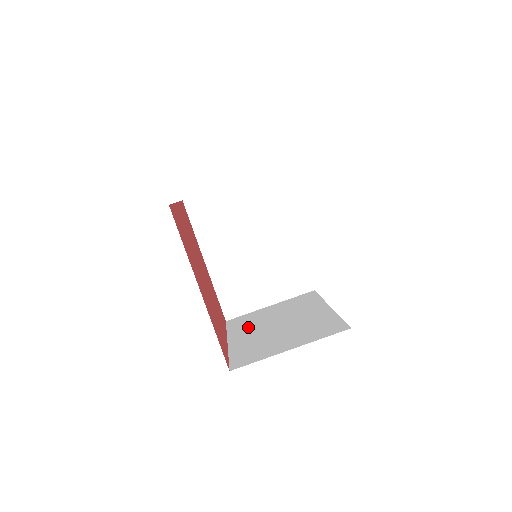
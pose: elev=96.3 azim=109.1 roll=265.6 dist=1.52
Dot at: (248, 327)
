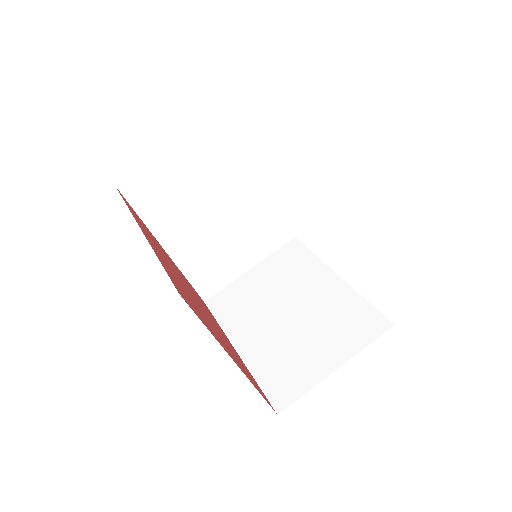
Dot at: (246, 318)
